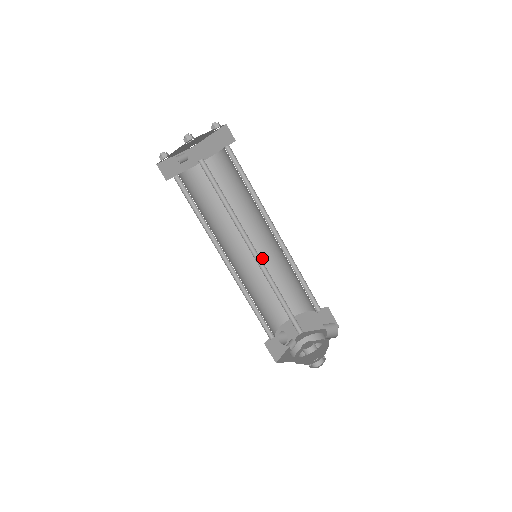
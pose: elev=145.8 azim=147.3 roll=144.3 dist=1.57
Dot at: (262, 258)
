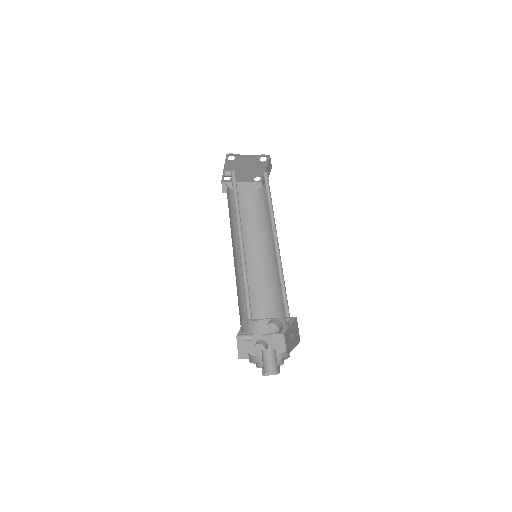
Dot at: (272, 269)
